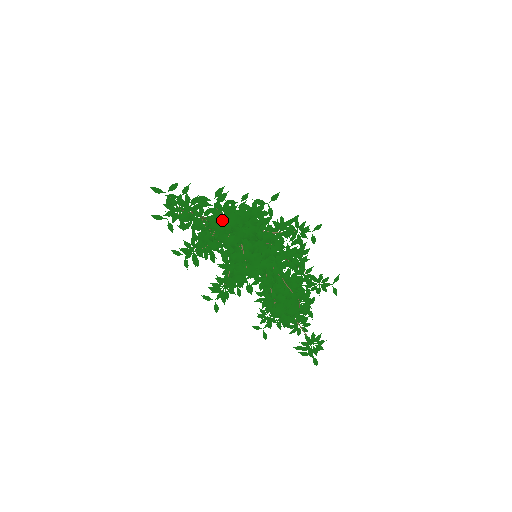
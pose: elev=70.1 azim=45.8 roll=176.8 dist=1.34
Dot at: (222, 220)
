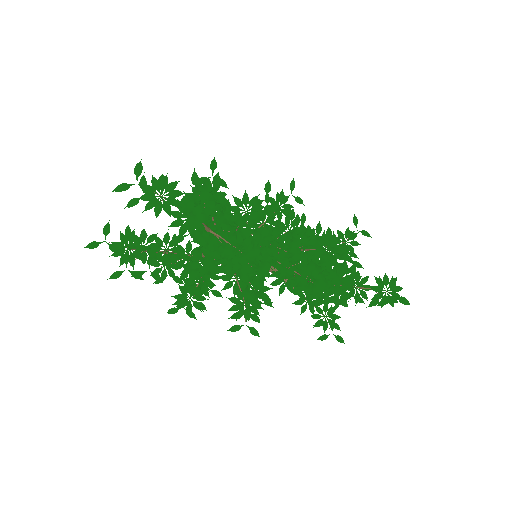
Dot at: occluded
